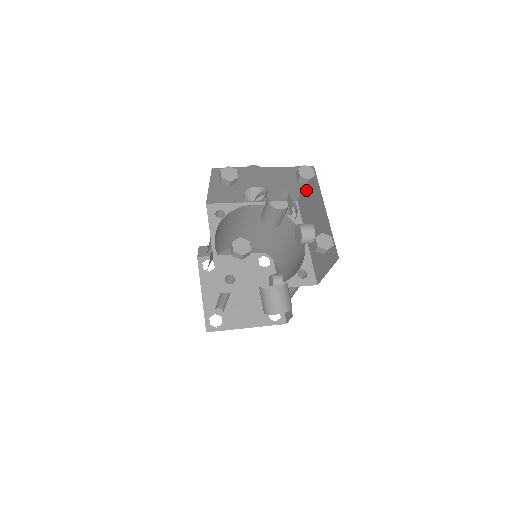
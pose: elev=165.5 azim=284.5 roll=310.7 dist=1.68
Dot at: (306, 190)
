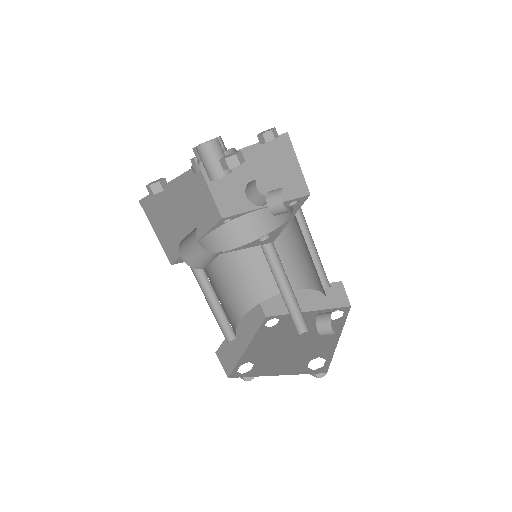
Dot at: occluded
